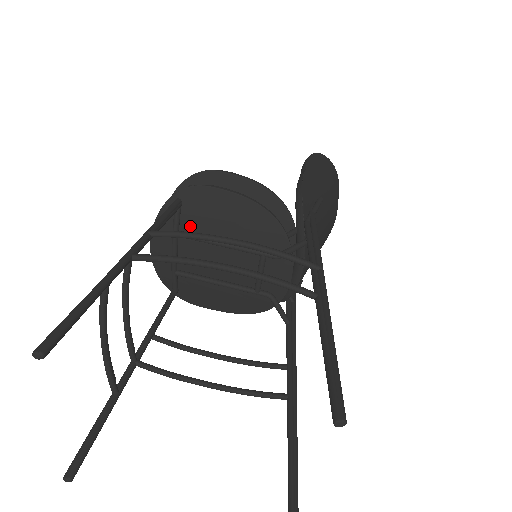
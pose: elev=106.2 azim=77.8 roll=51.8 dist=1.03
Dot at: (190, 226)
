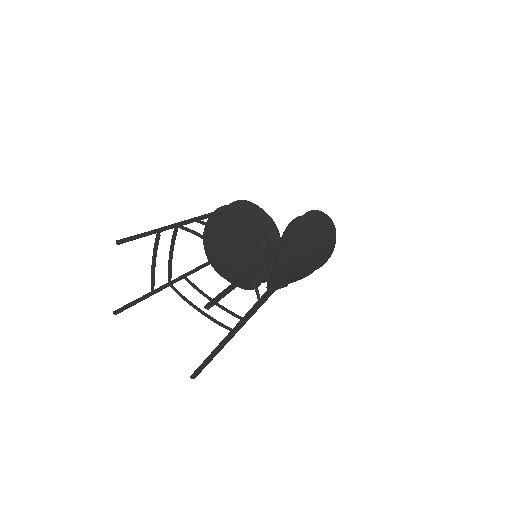
Dot at: (224, 226)
